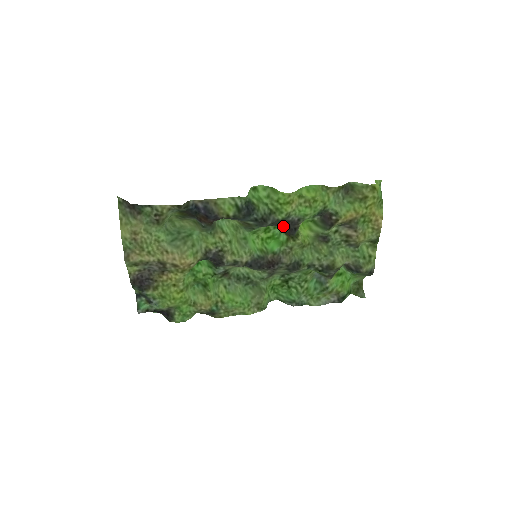
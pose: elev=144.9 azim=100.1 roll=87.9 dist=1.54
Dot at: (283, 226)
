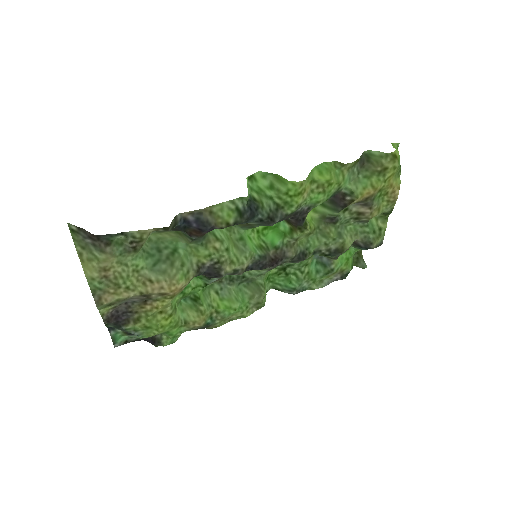
Dot at: (289, 218)
